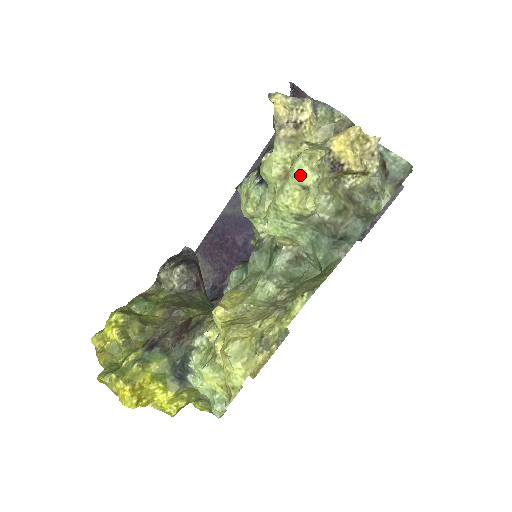
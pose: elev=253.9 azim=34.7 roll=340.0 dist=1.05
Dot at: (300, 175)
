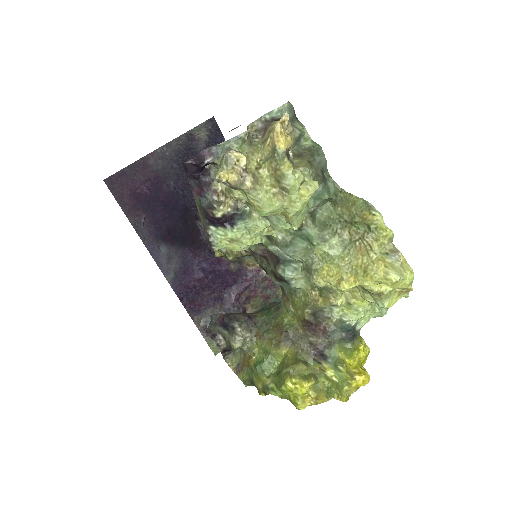
Dot at: (298, 182)
